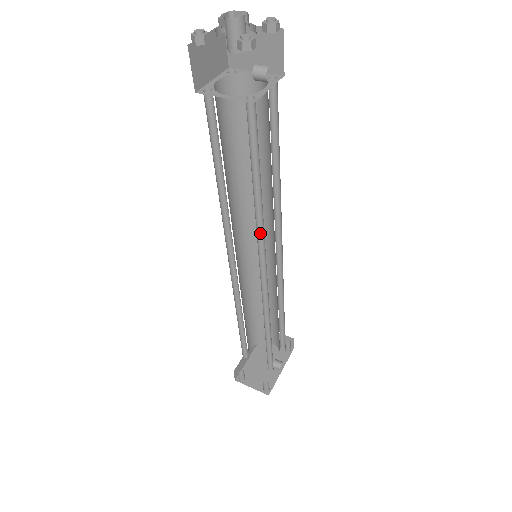
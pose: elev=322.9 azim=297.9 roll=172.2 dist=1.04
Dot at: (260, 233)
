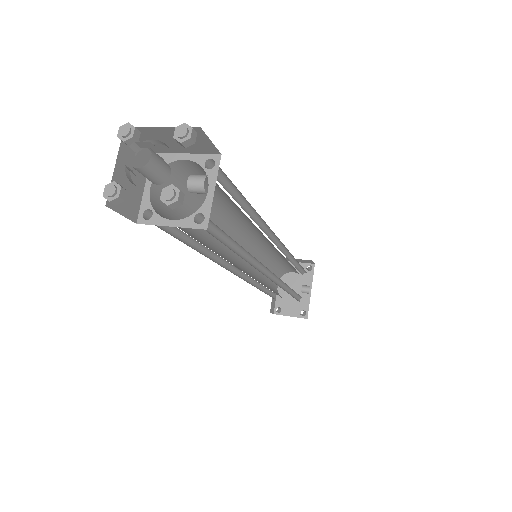
Dot at: (255, 261)
